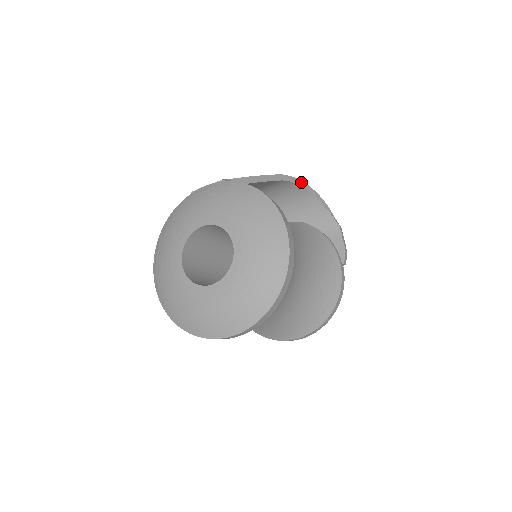
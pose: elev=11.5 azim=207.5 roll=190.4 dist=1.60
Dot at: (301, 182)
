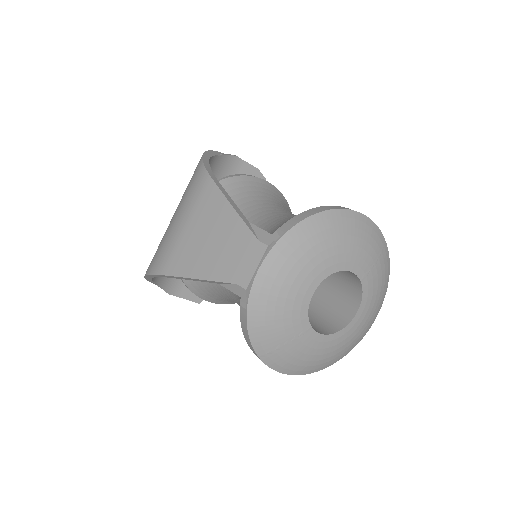
Dot at: (204, 159)
